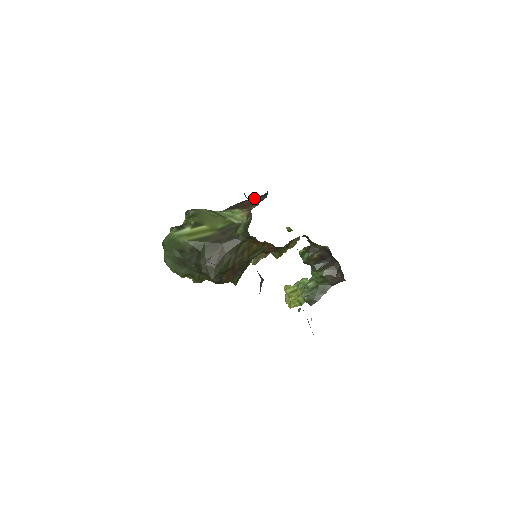
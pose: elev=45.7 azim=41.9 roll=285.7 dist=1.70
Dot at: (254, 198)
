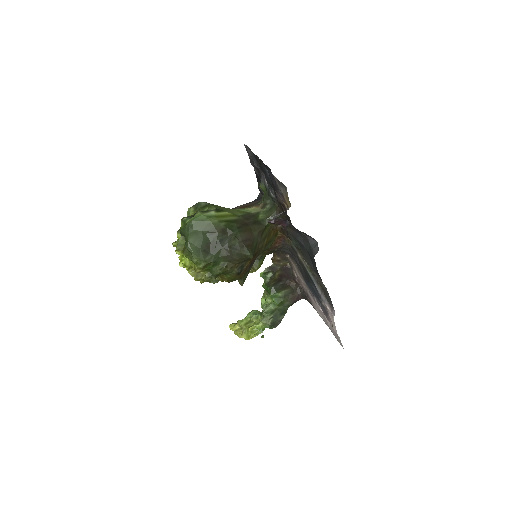
Dot at: (245, 204)
